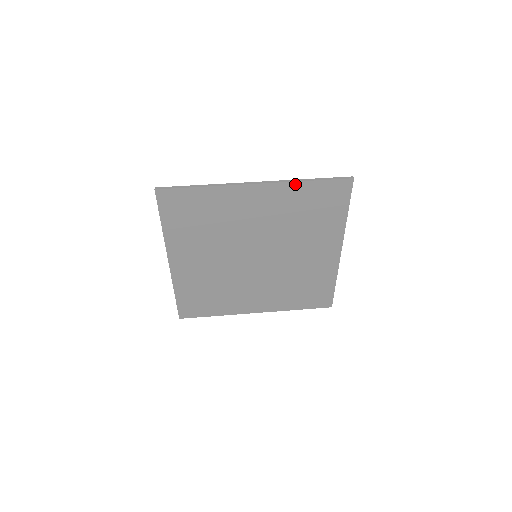
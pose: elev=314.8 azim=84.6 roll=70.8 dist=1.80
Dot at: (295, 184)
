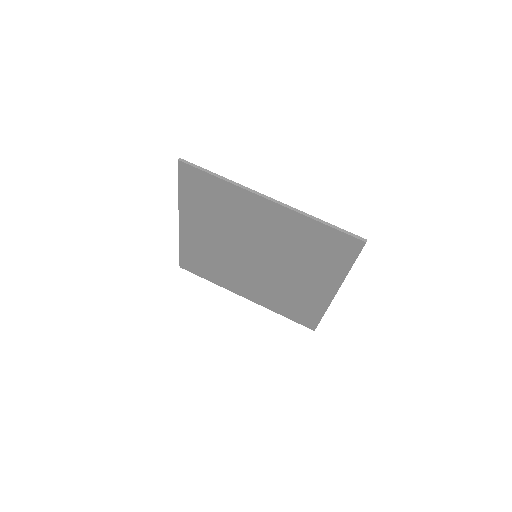
Dot at: (306, 218)
